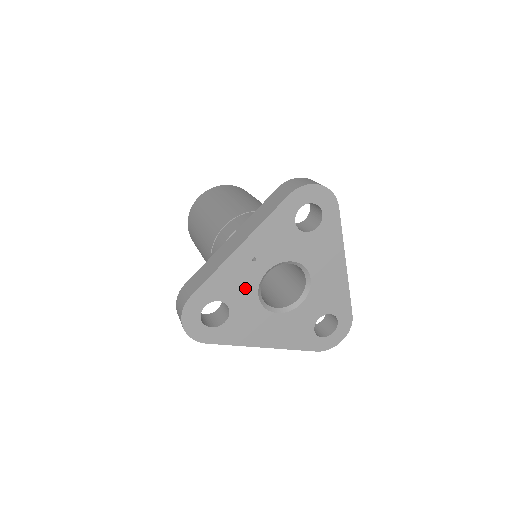
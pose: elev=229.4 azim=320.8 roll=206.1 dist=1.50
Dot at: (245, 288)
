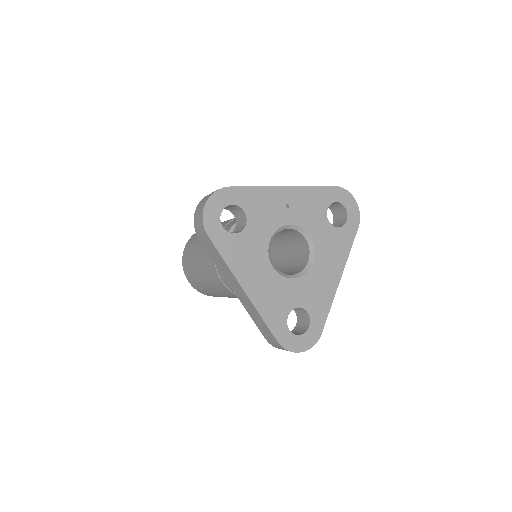
Dot at: (267, 221)
